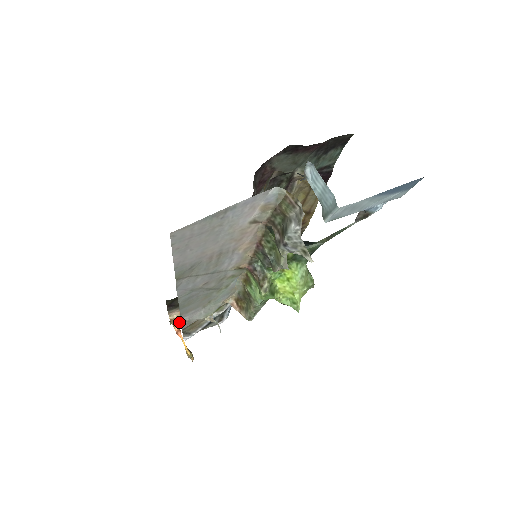
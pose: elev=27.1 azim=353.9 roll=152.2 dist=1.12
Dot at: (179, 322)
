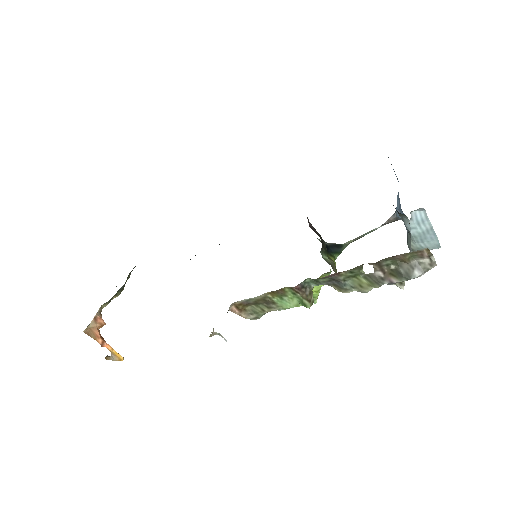
Dot at: (98, 331)
